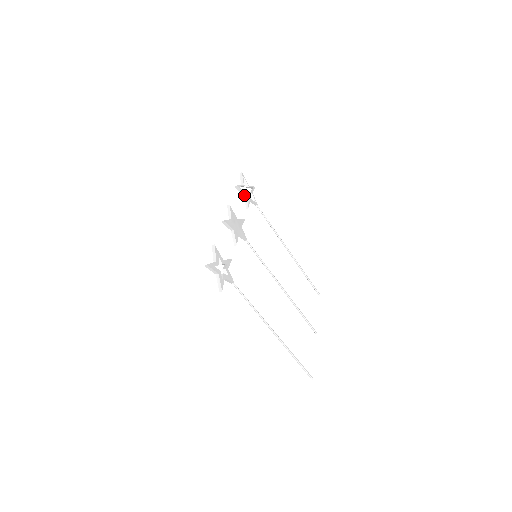
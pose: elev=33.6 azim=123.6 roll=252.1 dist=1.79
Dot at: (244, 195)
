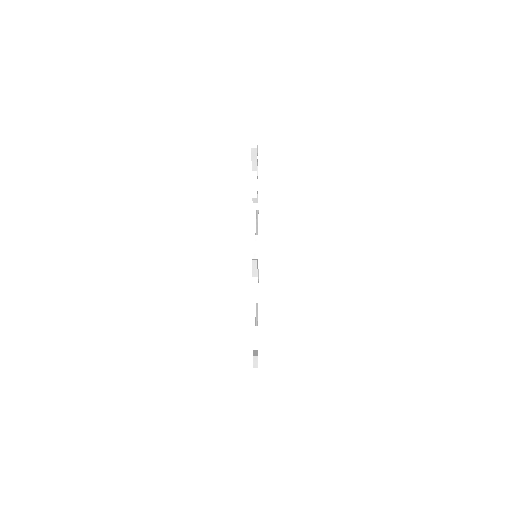
Dot at: occluded
